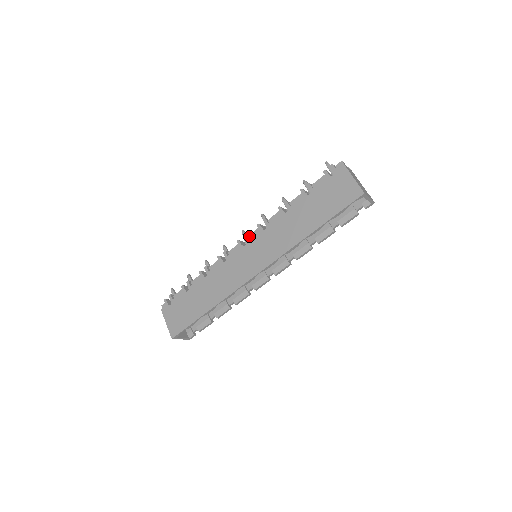
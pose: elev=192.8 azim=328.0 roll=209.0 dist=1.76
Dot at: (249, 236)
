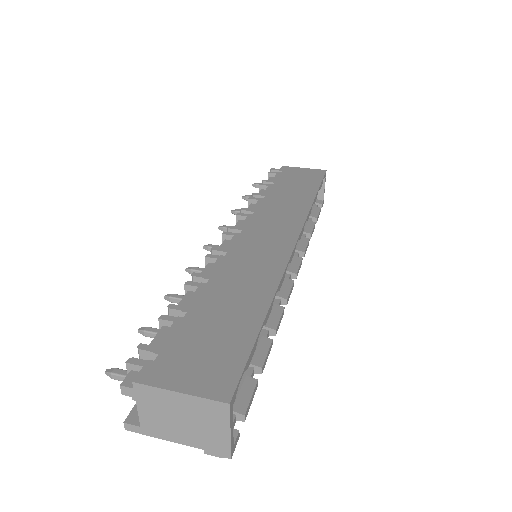
Dot at: occluded
